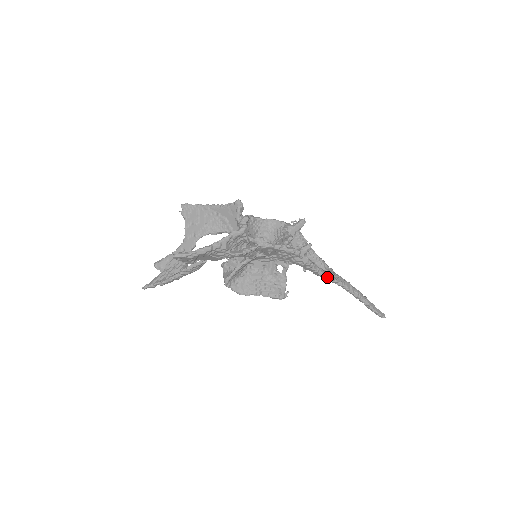
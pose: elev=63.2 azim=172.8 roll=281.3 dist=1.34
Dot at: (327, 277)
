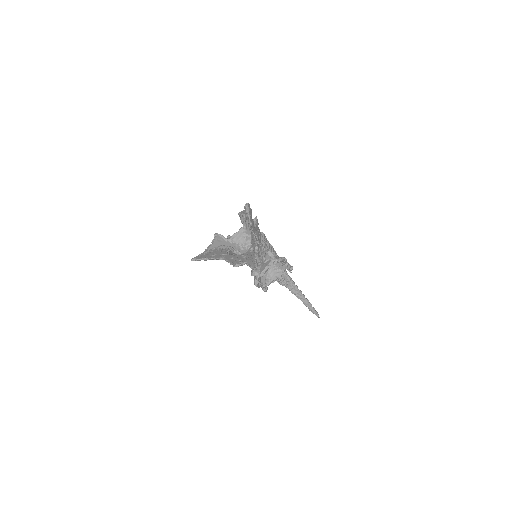
Dot at: occluded
